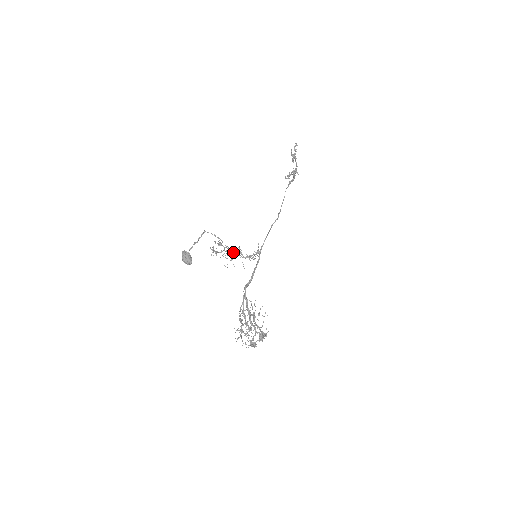
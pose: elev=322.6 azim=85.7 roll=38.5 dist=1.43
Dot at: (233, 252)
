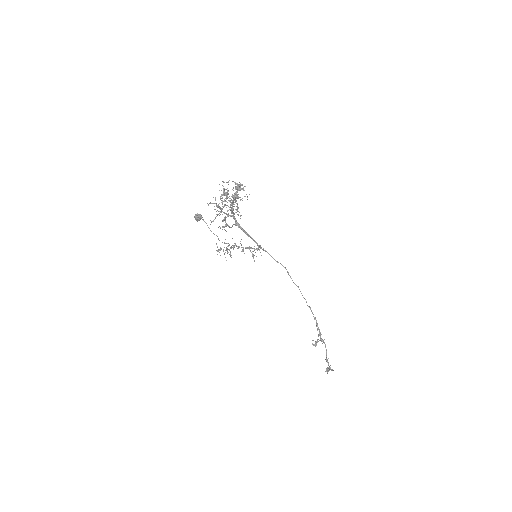
Dot at: (236, 245)
